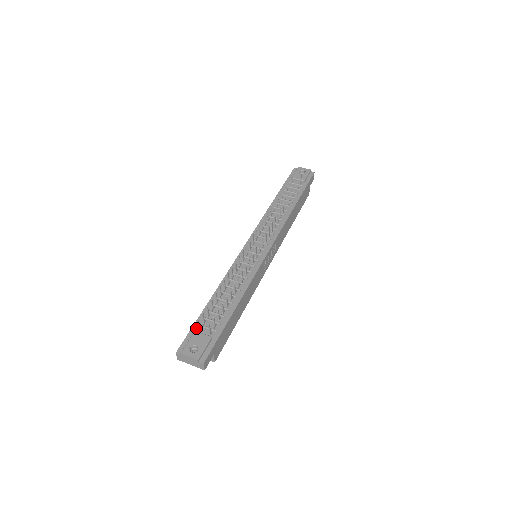
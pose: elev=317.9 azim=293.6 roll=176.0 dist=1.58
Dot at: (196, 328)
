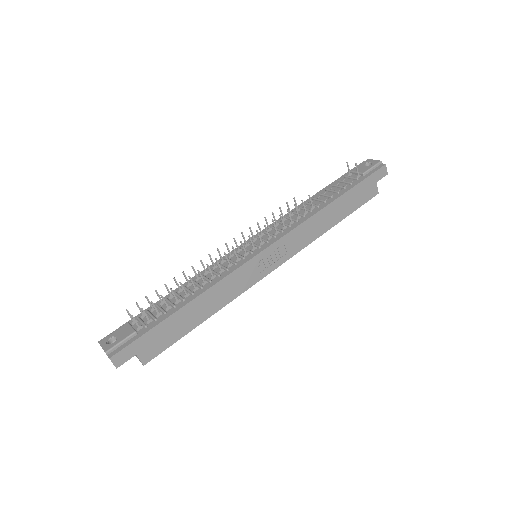
Dot at: (133, 320)
